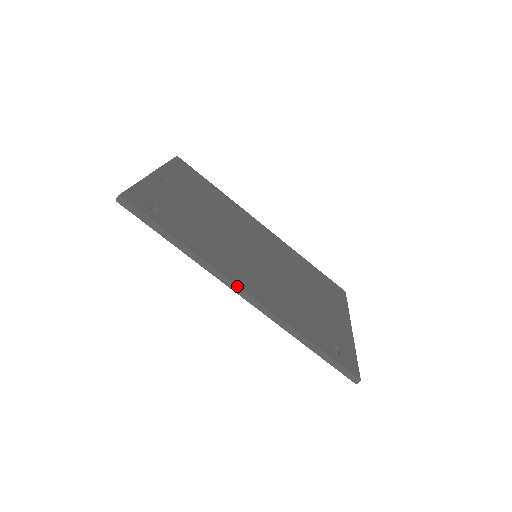
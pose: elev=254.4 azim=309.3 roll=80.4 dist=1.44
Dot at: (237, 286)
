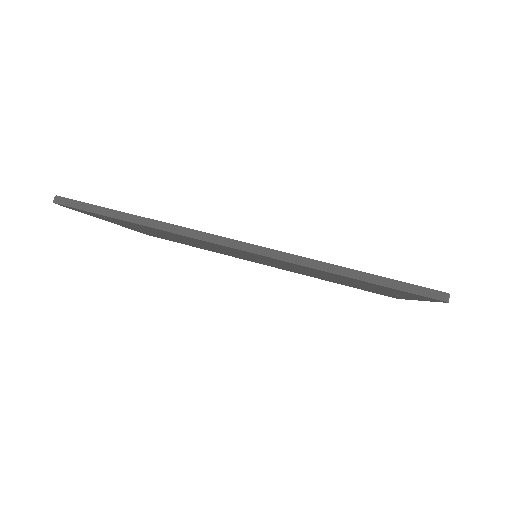
Dot at: (222, 237)
